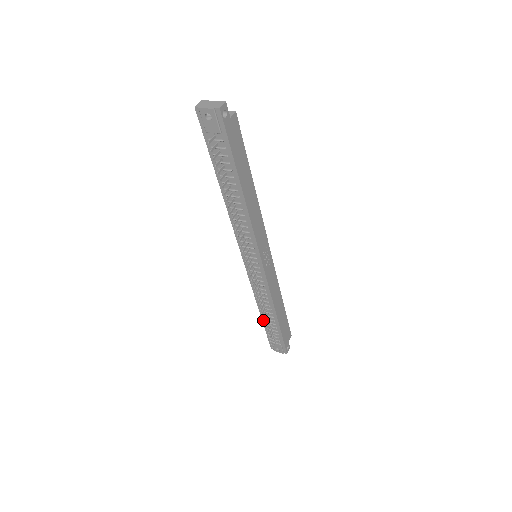
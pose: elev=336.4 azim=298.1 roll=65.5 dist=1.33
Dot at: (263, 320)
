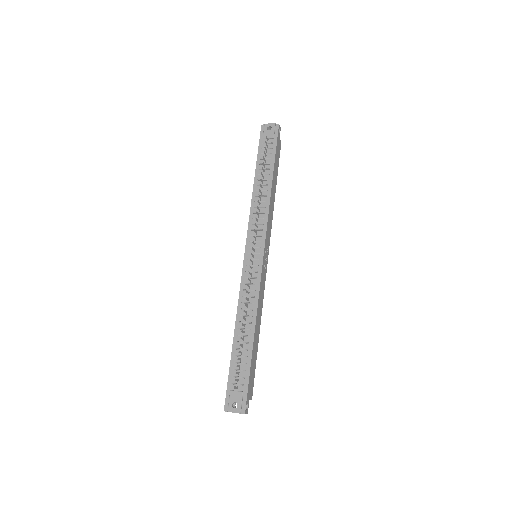
Dot at: (233, 347)
